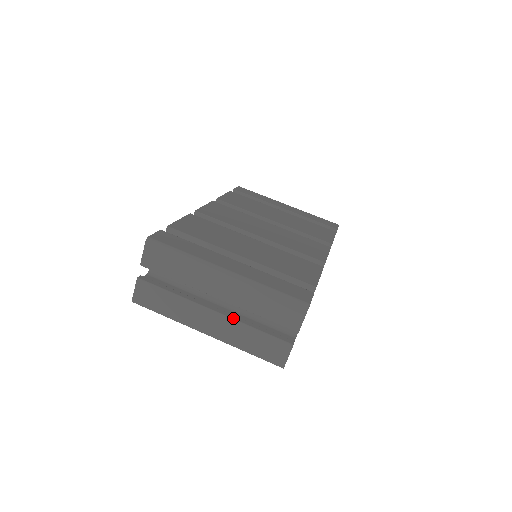
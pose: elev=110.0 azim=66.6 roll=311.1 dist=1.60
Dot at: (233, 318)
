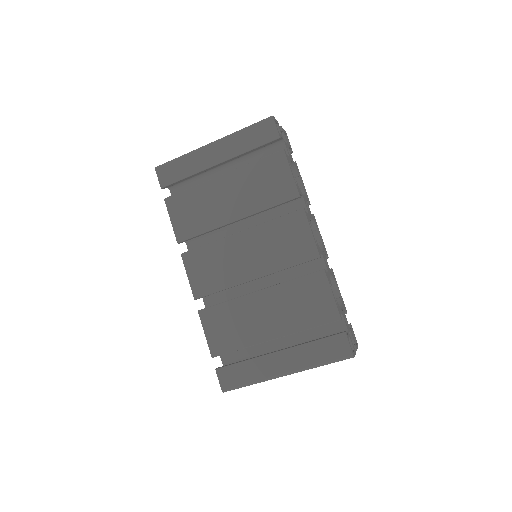
Dot at: occluded
